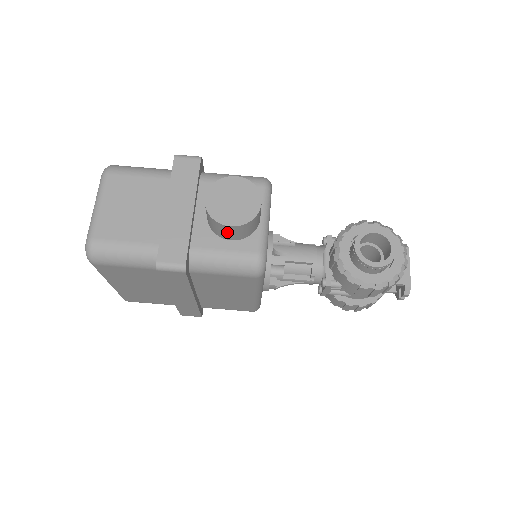
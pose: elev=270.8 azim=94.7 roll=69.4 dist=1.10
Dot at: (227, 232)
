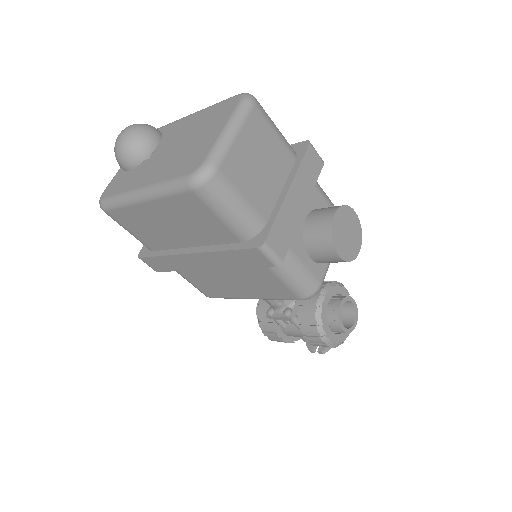
Dot at: (324, 255)
